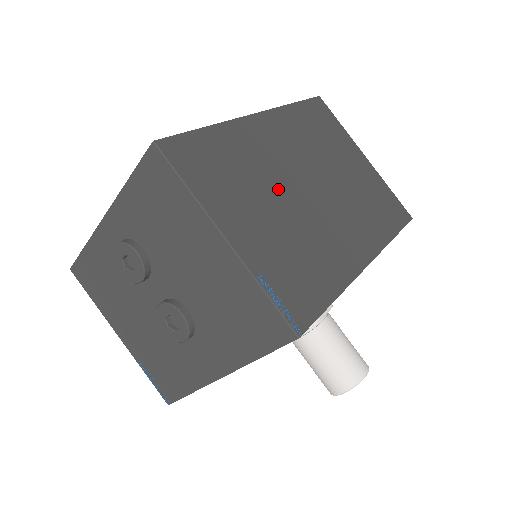
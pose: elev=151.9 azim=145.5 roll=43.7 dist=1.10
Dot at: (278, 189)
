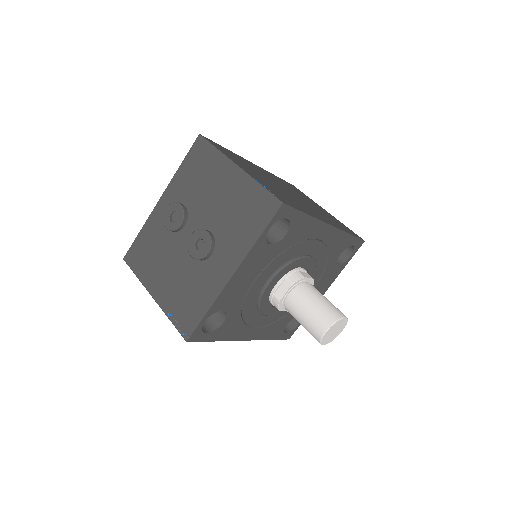
Dot at: (268, 179)
